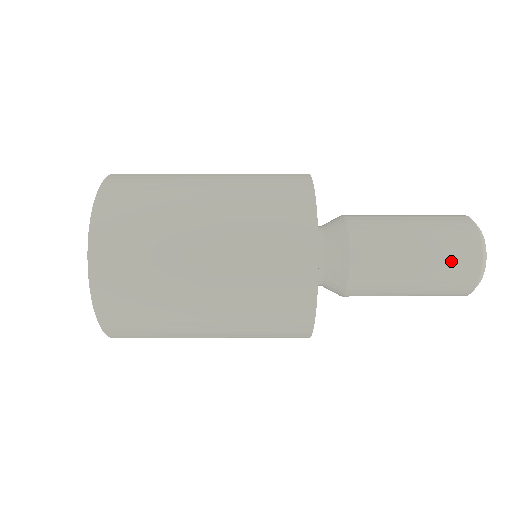
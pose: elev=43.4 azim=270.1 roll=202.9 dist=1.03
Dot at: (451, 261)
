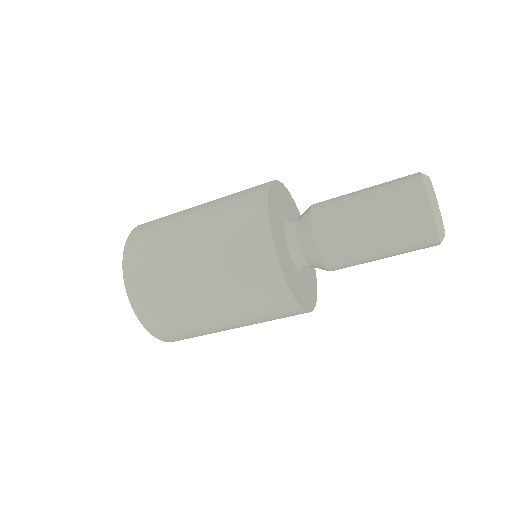
Dot at: (412, 250)
